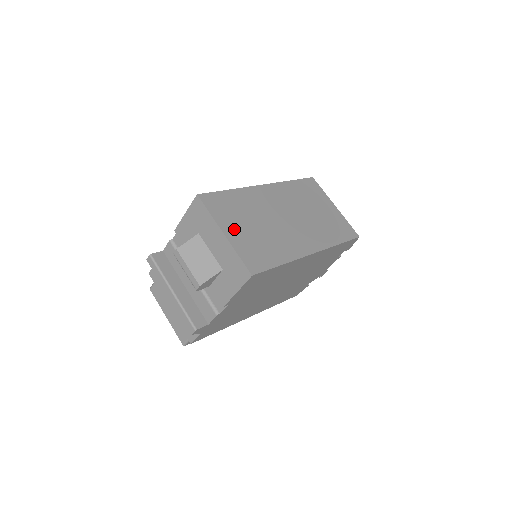
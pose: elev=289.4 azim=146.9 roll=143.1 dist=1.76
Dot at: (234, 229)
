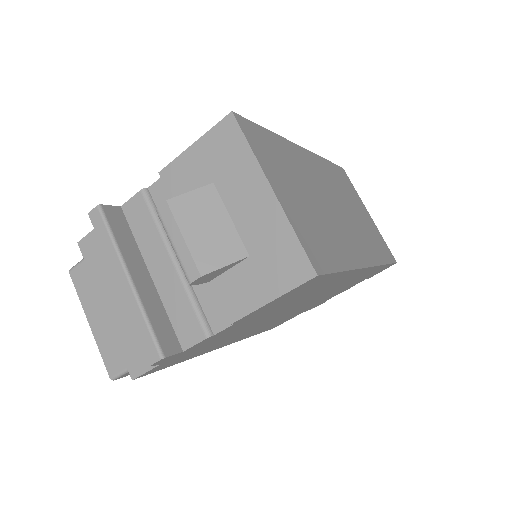
Dot at: (284, 189)
